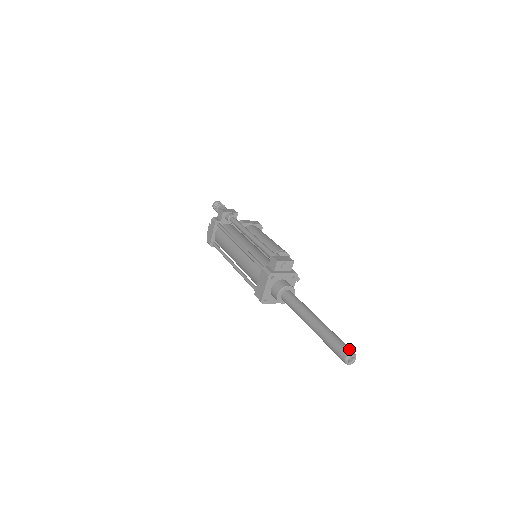
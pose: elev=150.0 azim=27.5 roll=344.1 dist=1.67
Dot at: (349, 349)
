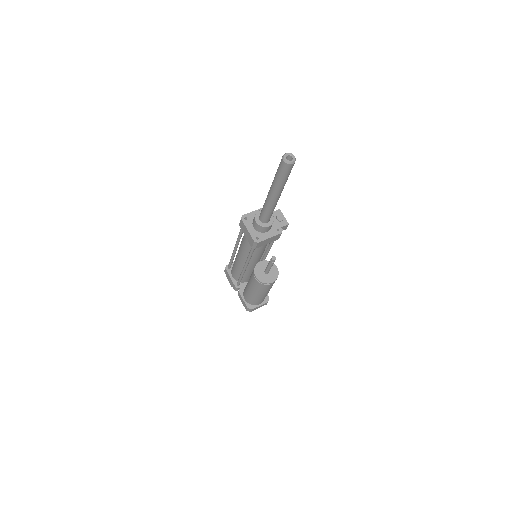
Dot at: occluded
